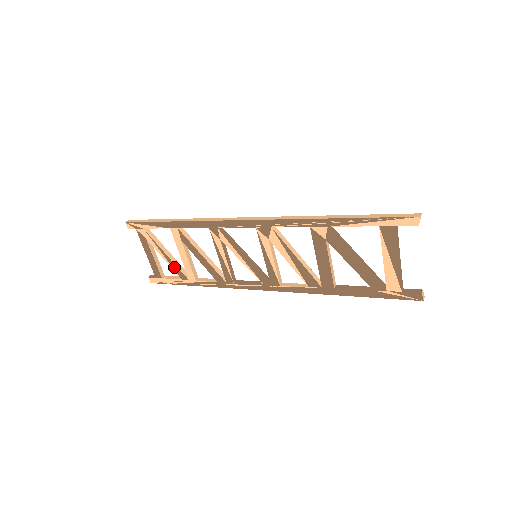
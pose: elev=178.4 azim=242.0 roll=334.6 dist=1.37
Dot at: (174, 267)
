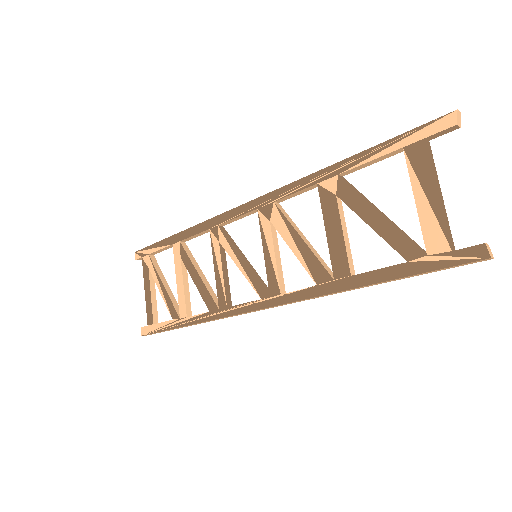
Dot at: (168, 302)
